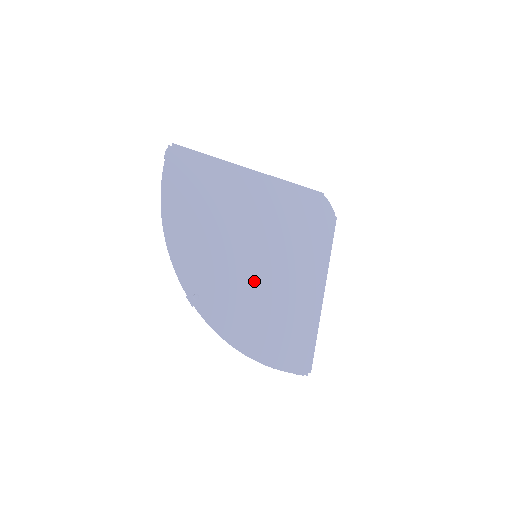
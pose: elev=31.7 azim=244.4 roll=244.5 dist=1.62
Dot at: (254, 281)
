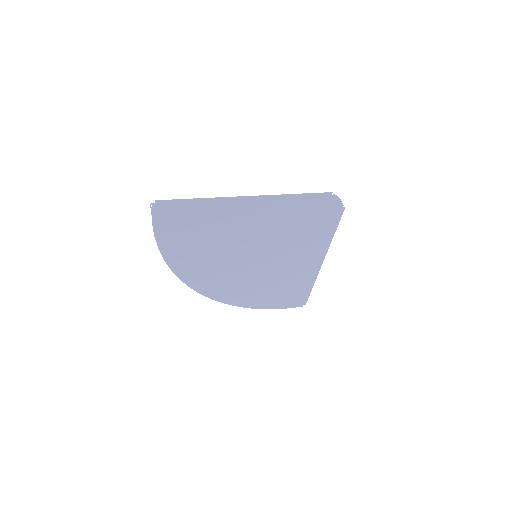
Dot at: (255, 271)
